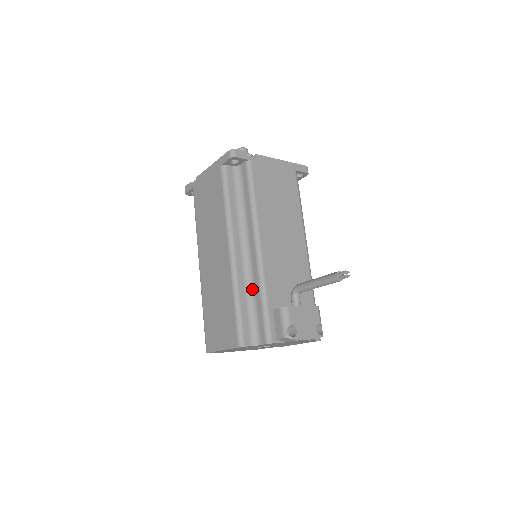
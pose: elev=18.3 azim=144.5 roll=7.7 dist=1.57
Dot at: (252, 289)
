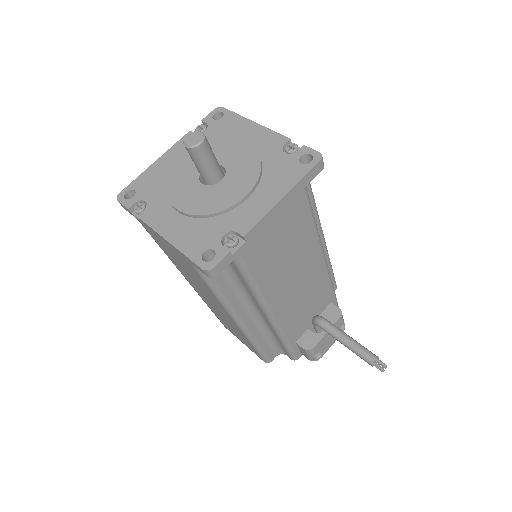
Dot at: (269, 332)
